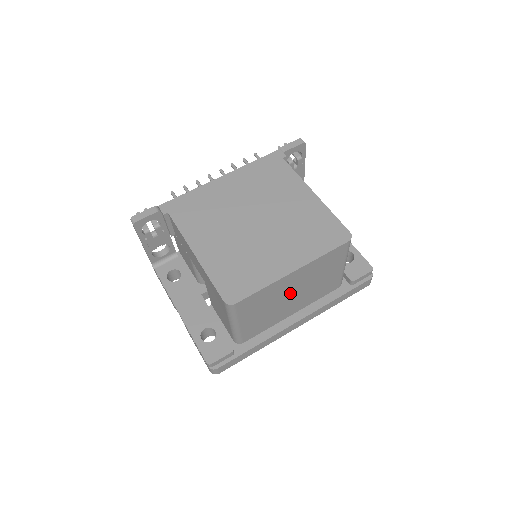
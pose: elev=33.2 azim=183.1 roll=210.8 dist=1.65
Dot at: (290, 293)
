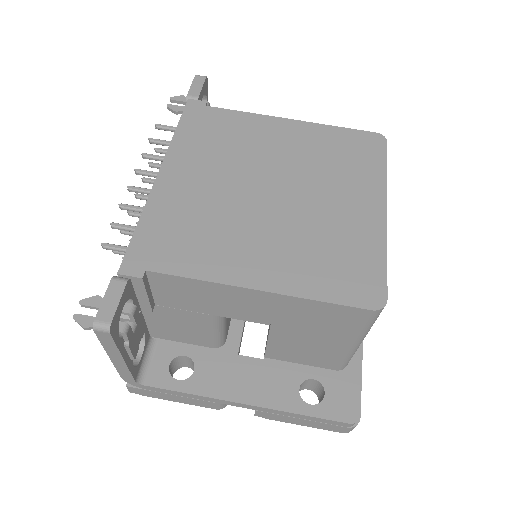
Dot at: occluded
